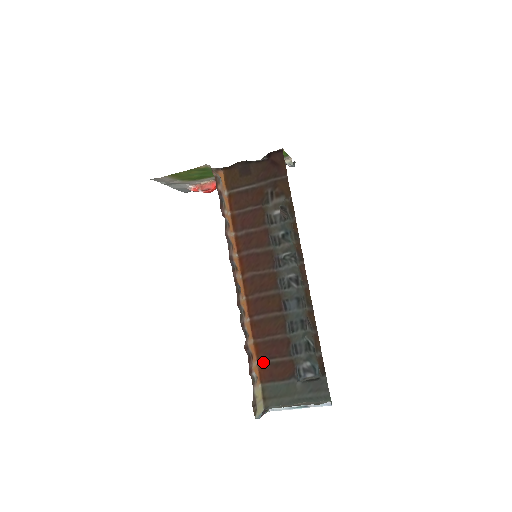
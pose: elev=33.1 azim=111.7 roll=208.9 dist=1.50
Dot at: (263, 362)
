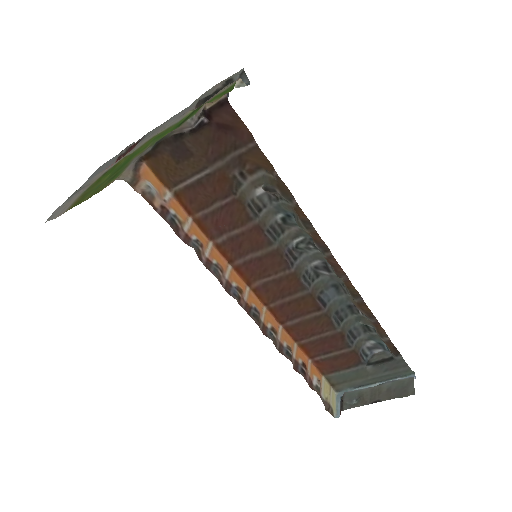
Dot at: (318, 359)
